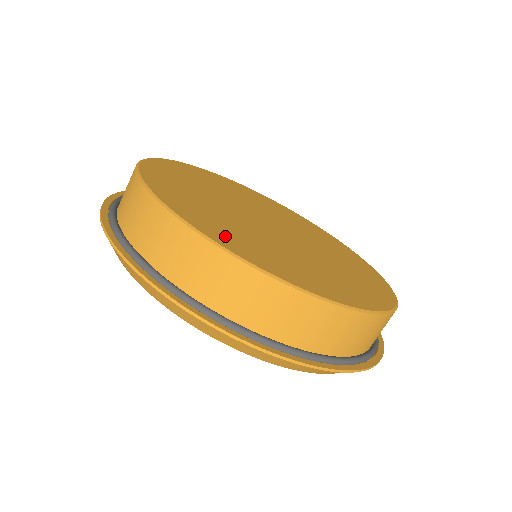
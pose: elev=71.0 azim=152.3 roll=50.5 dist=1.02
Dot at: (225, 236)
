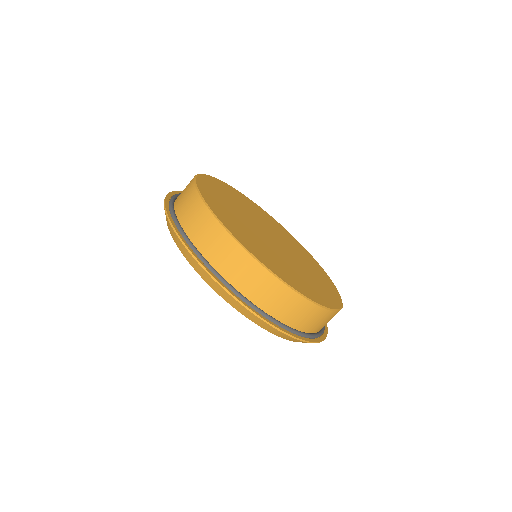
Dot at: (244, 239)
